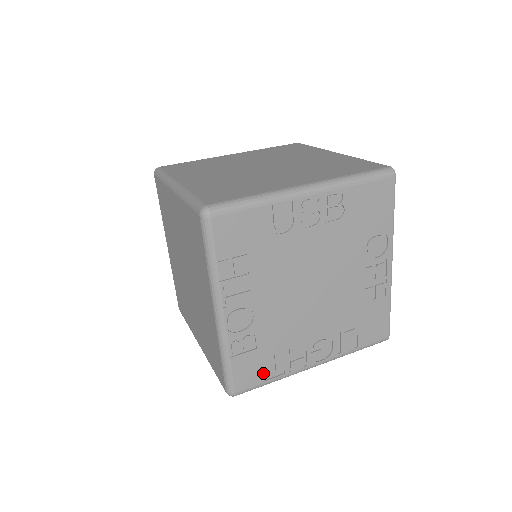
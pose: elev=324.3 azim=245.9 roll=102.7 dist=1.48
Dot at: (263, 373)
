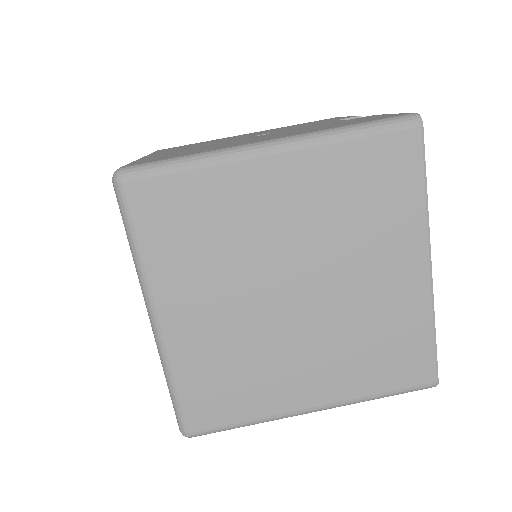
Dot at: occluded
